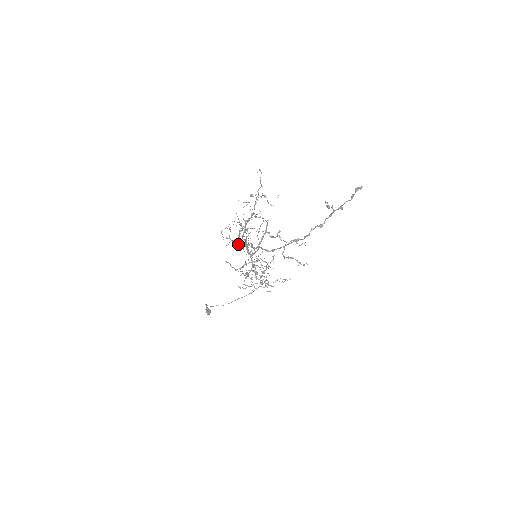
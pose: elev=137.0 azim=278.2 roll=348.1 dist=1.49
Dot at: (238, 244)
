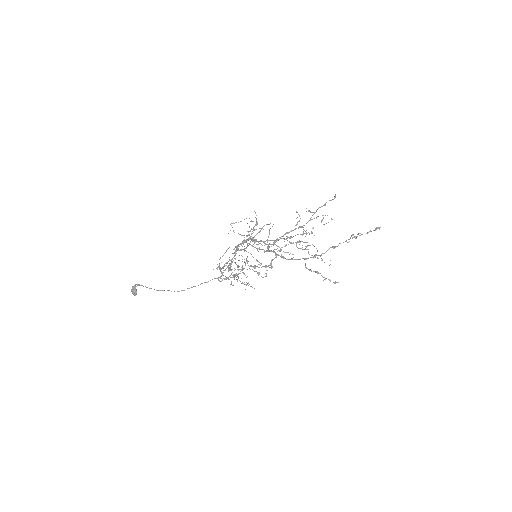
Dot at: (267, 247)
